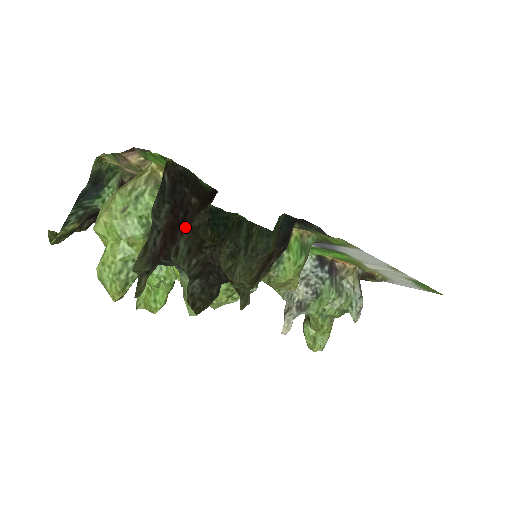
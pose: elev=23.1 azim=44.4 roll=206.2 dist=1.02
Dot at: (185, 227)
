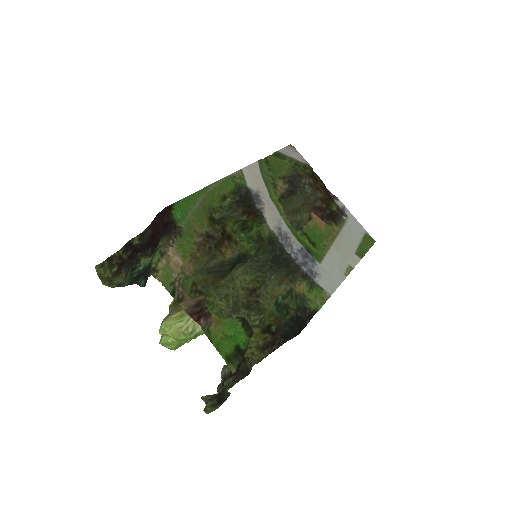
Dot at: occluded
